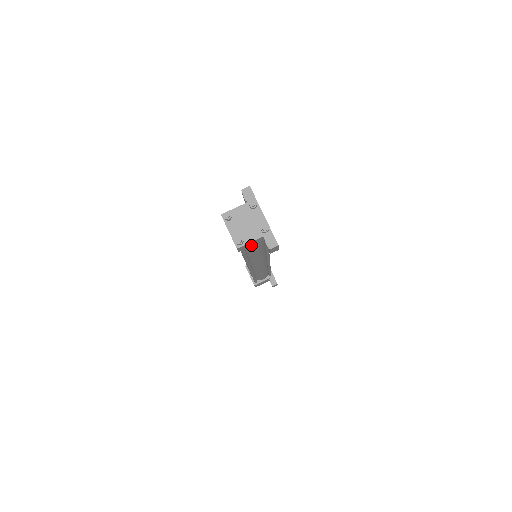
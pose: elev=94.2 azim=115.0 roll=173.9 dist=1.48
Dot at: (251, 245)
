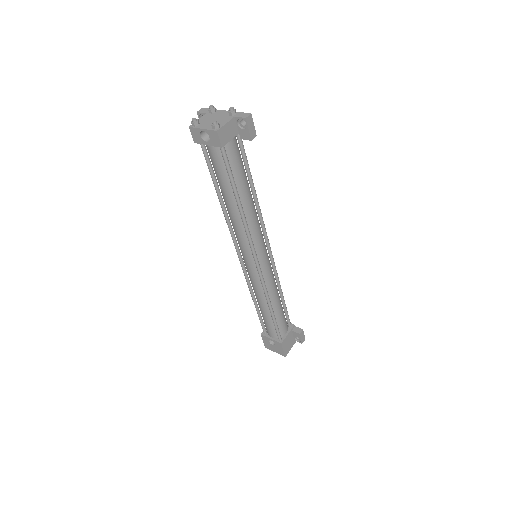
Dot at: (230, 138)
